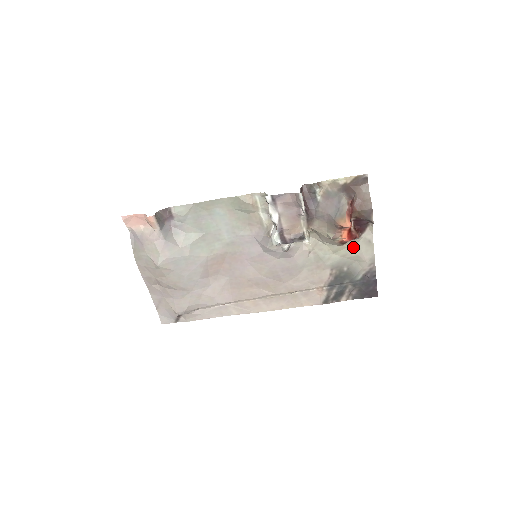
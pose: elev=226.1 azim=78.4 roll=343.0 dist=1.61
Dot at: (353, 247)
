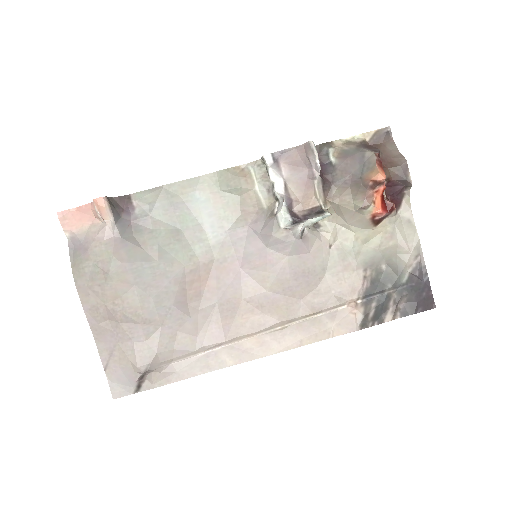
Dot at: (389, 231)
